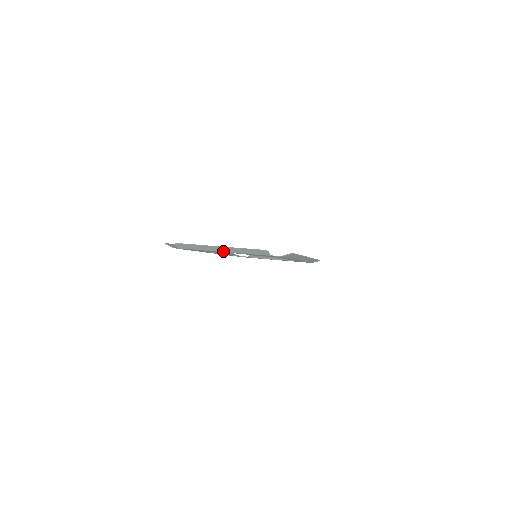
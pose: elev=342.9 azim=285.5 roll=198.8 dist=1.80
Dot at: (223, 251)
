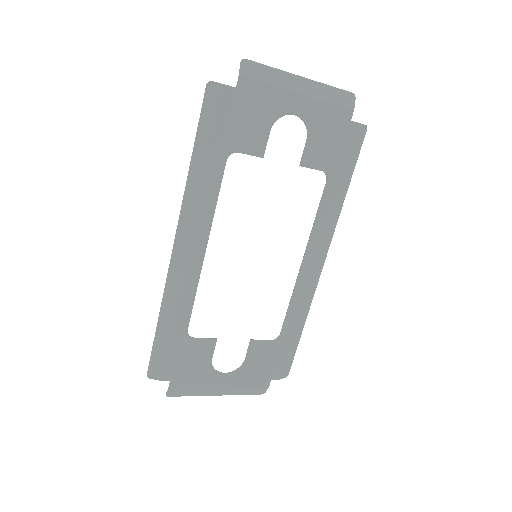
Dot at: (301, 91)
